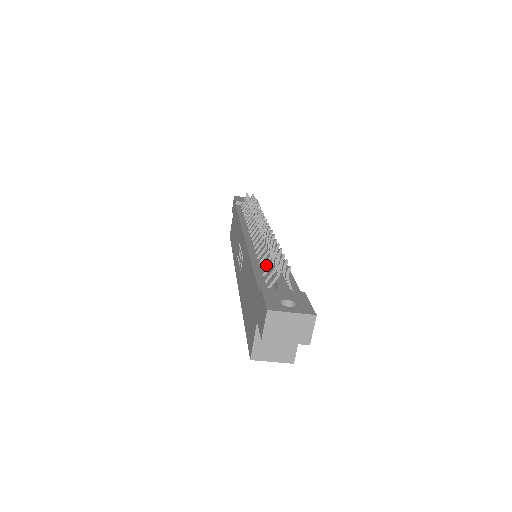
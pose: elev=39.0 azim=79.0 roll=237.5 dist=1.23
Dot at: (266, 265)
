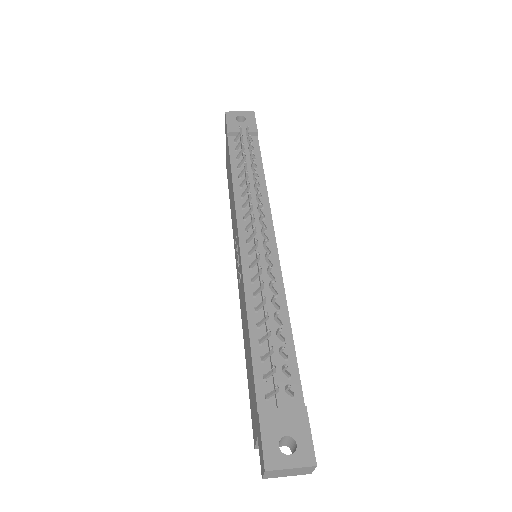
Dot at: (265, 330)
